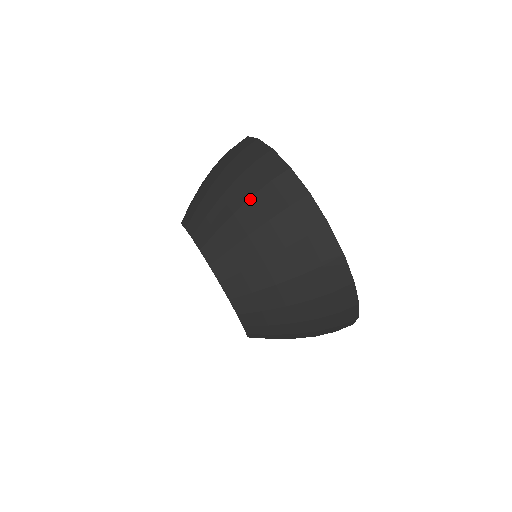
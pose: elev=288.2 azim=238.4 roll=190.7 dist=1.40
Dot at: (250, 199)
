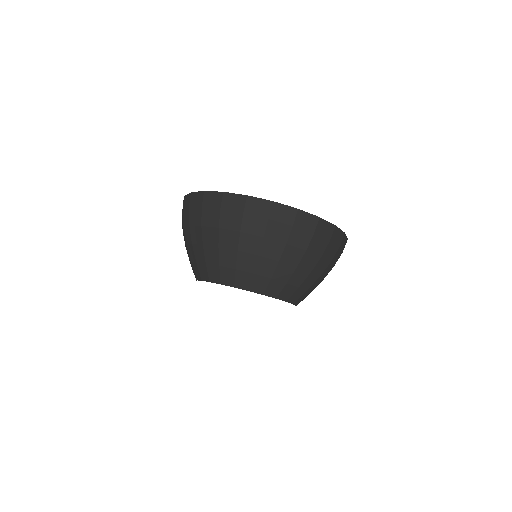
Dot at: (202, 228)
